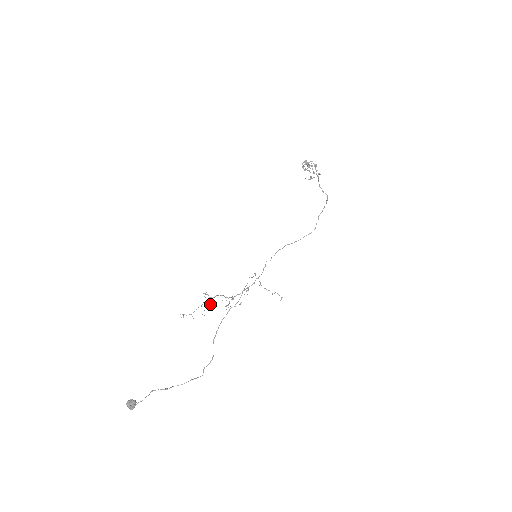
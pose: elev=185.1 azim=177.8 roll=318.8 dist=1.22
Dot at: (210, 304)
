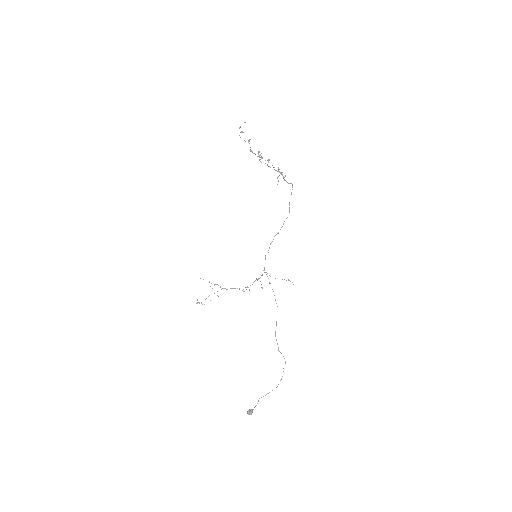
Dot at: occluded
